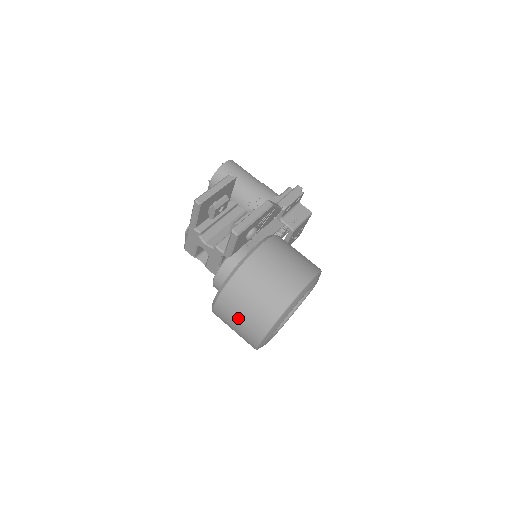
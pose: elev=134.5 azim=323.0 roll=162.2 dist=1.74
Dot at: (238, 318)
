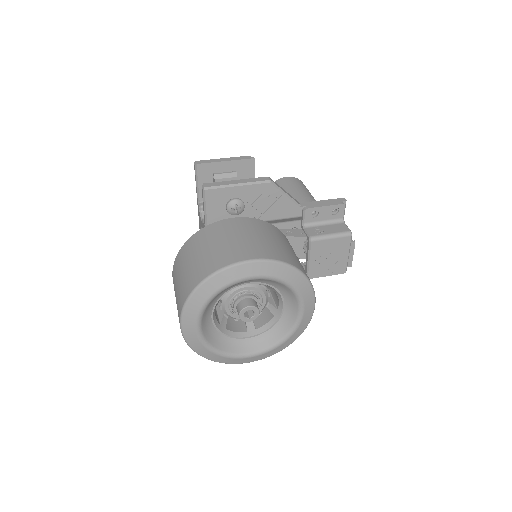
Dot at: (176, 289)
